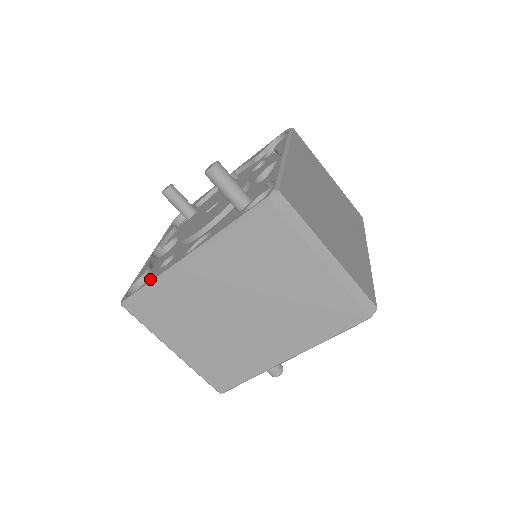
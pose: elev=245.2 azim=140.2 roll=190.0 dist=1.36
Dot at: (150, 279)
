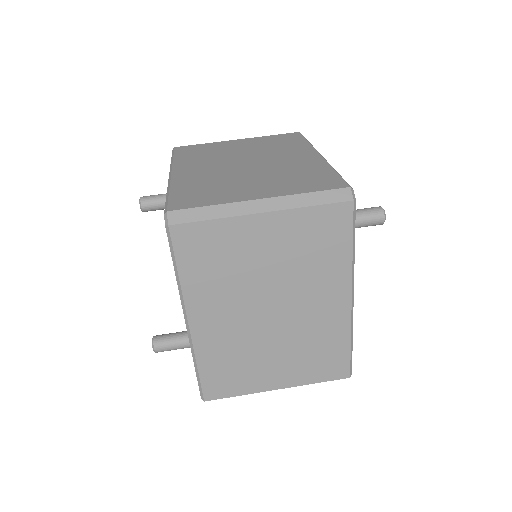
Dot at: occluded
